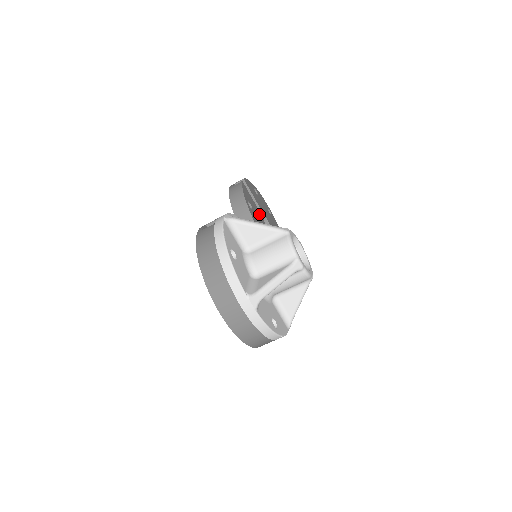
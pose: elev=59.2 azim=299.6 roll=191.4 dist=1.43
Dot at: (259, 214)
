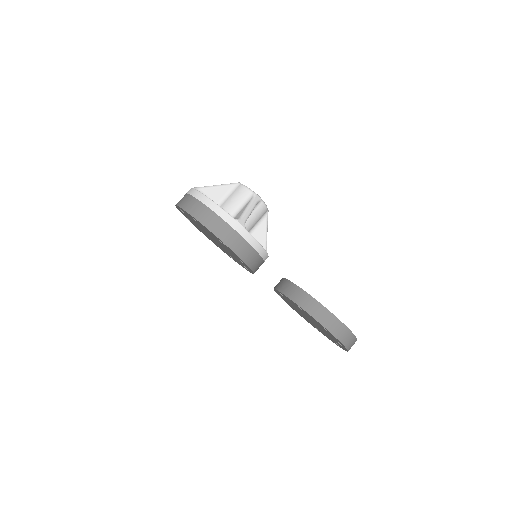
Dot at: occluded
